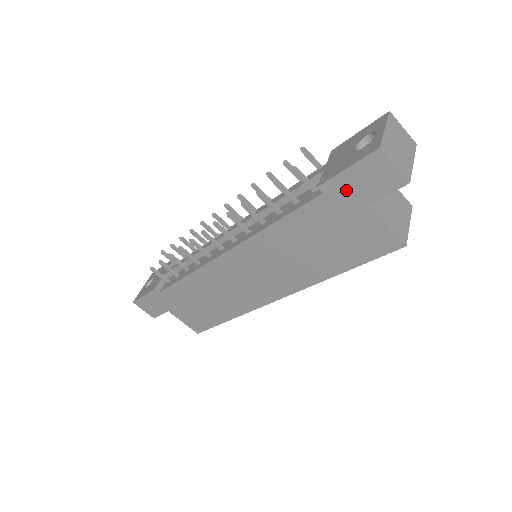
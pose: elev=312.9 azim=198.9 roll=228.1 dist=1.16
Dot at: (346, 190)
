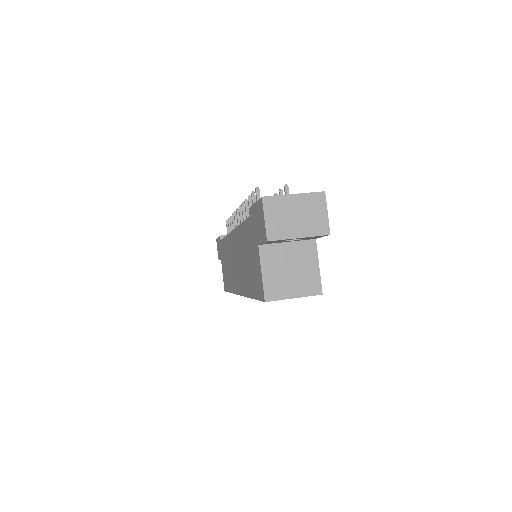
Dot at: (255, 222)
